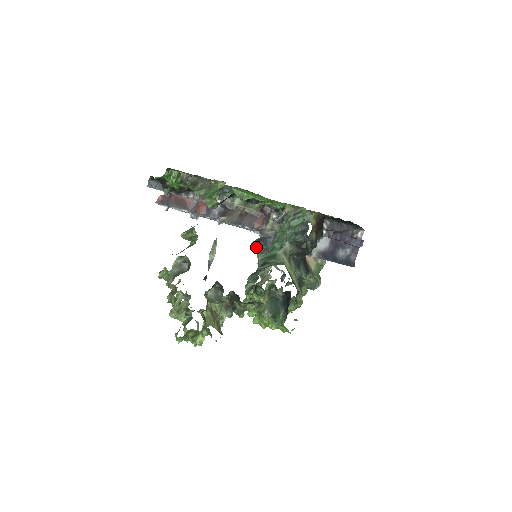
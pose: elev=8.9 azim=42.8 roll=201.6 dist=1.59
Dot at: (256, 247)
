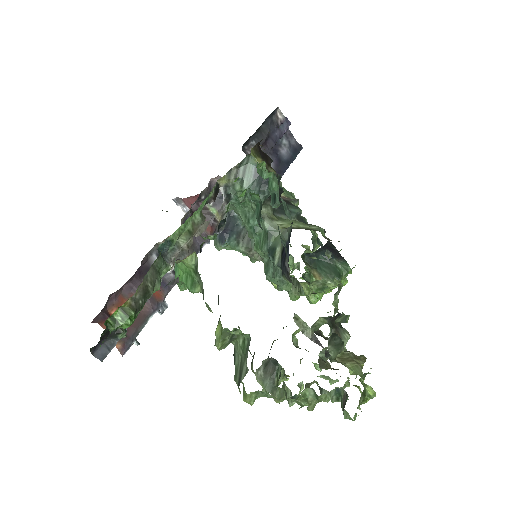
Dot at: (226, 246)
